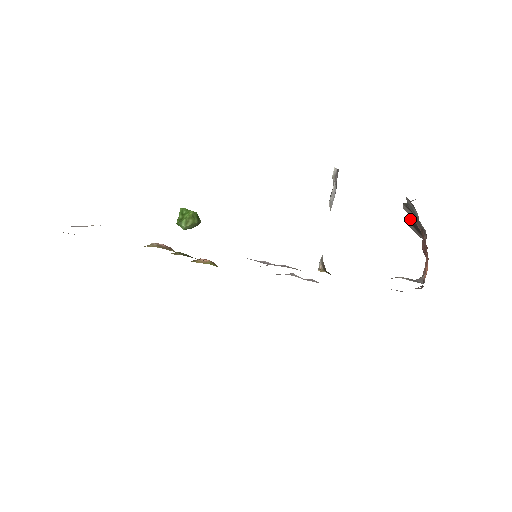
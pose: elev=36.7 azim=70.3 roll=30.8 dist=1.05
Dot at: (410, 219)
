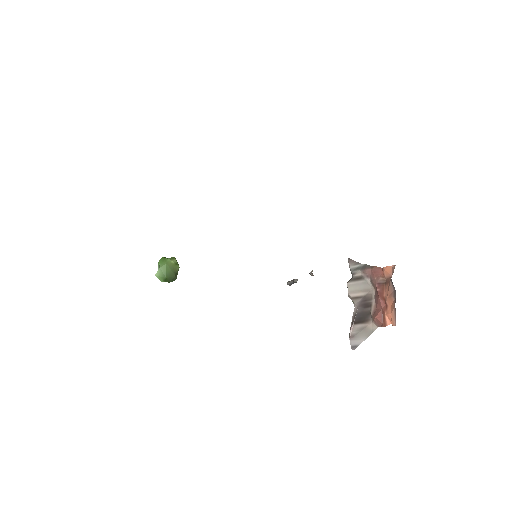
Dot at: (354, 316)
